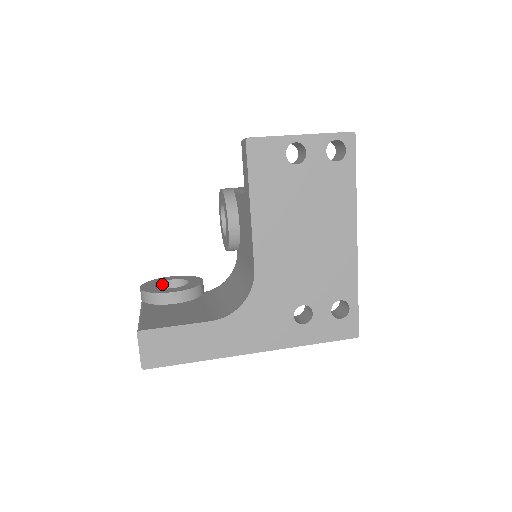
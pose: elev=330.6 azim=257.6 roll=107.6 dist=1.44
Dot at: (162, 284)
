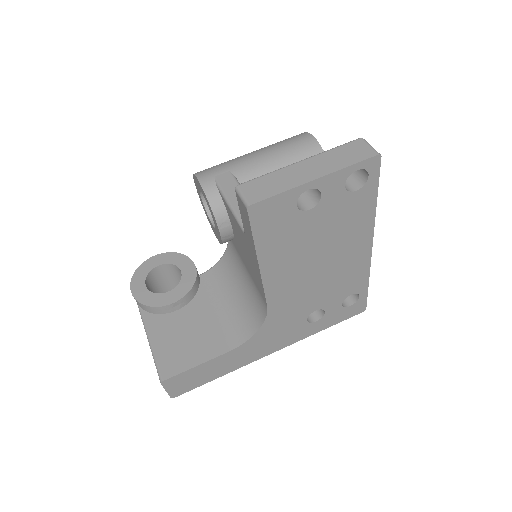
Dot at: (150, 274)
